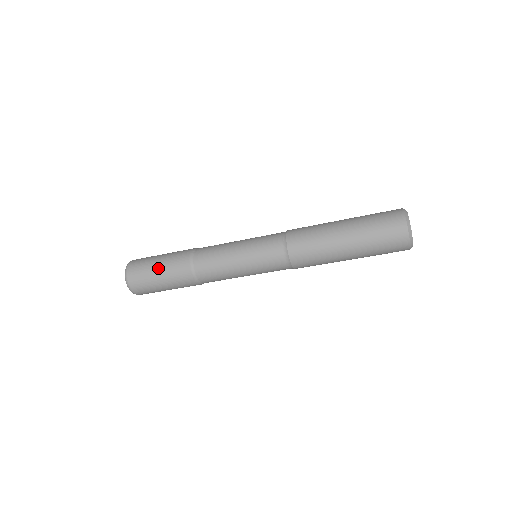
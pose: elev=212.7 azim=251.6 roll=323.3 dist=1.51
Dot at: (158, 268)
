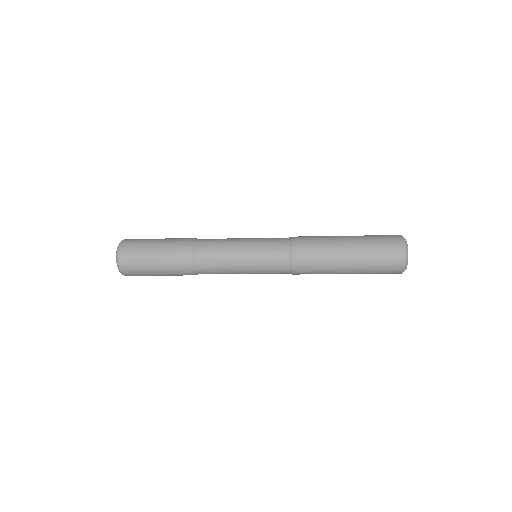
Dot at: (157, 271)
